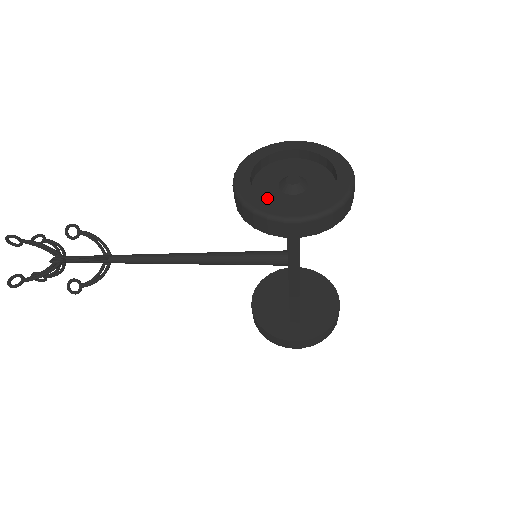
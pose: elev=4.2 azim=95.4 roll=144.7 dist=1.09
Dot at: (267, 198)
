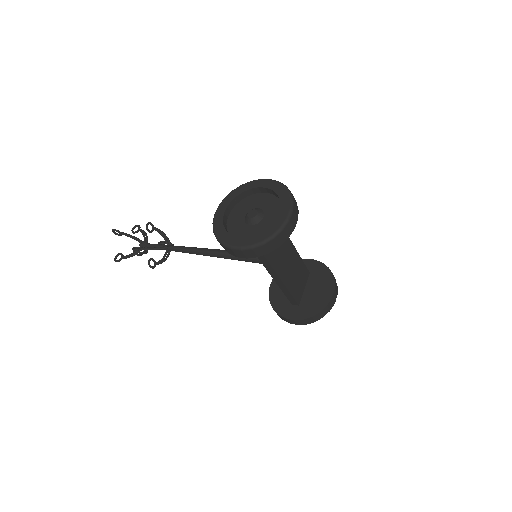
Dot at: (234, 226)
